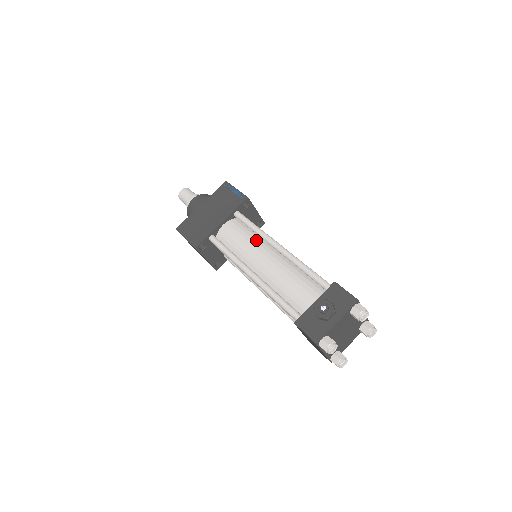
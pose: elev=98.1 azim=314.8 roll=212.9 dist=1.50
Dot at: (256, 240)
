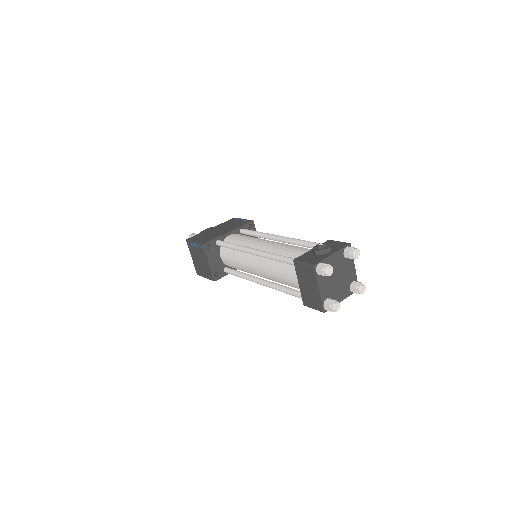
Dot at: (259, 238)
